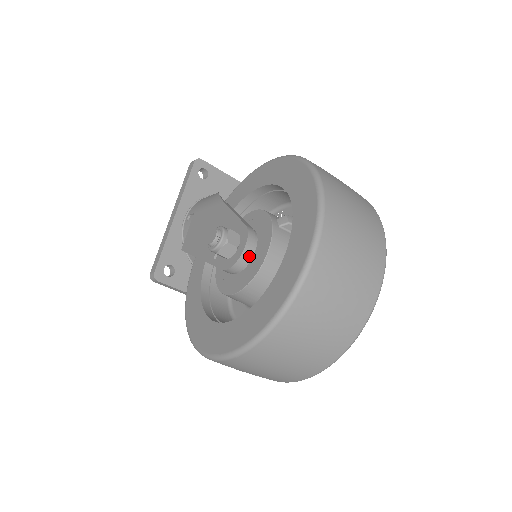
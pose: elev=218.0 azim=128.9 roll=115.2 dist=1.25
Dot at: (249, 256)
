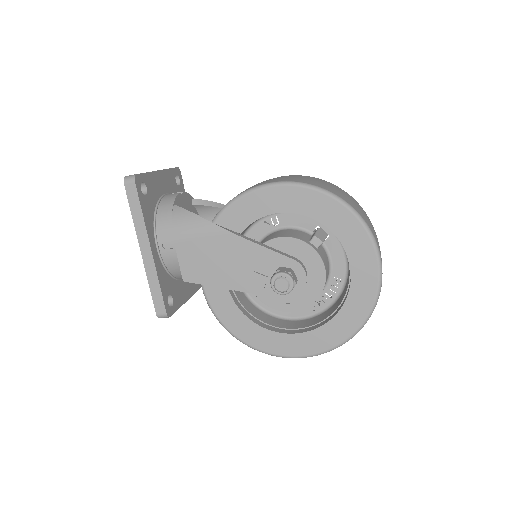
Dot at: (307, 282)
